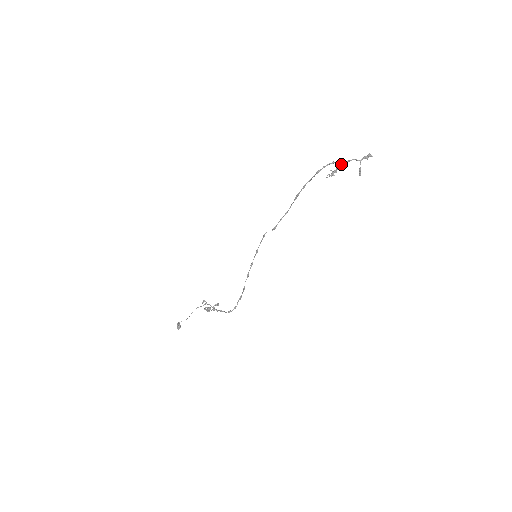
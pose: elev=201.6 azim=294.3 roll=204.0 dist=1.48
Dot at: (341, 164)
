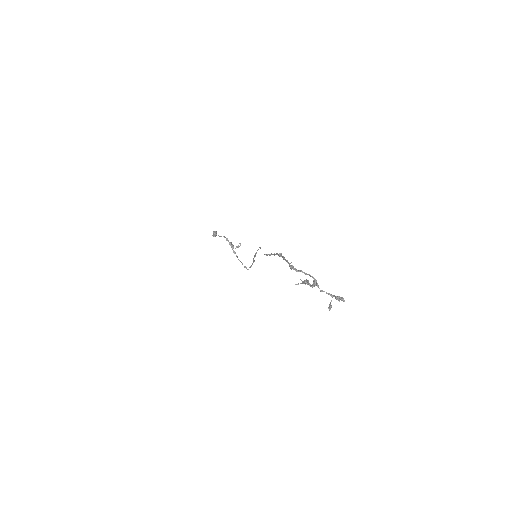
Dot at: (313, 283)
